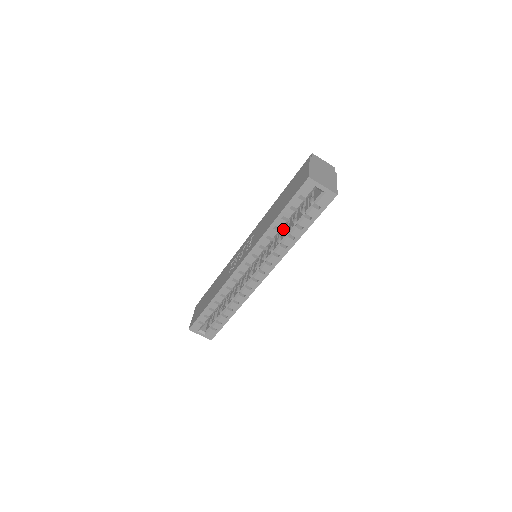
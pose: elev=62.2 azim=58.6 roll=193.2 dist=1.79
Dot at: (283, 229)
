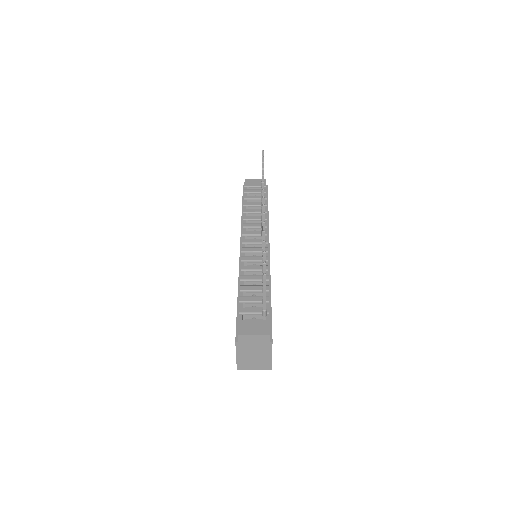
Dot at: occluded
